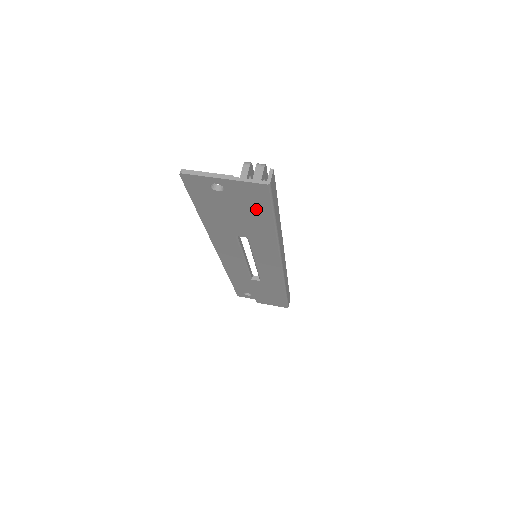
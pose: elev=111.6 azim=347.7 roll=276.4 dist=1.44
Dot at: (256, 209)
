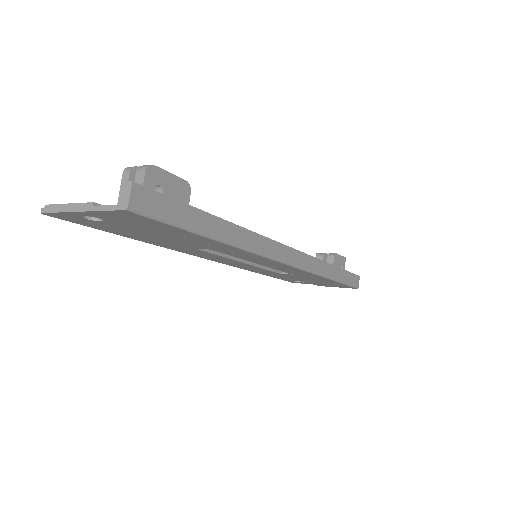
Dot at: (165, 229)
